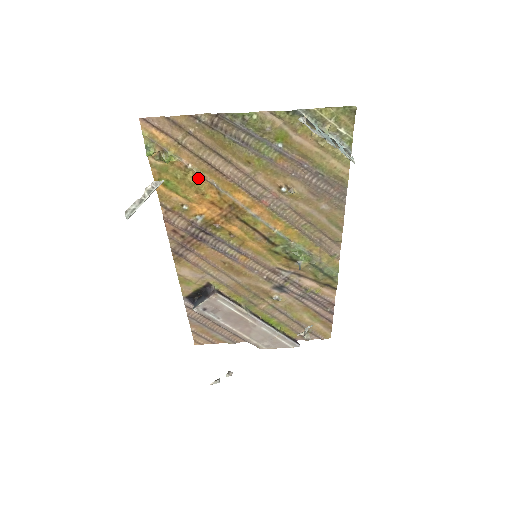
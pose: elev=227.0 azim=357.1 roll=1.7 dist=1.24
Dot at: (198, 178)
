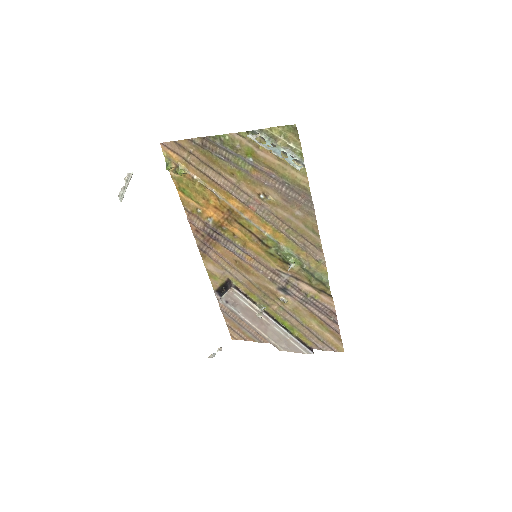
Dot at: (203, 187)
